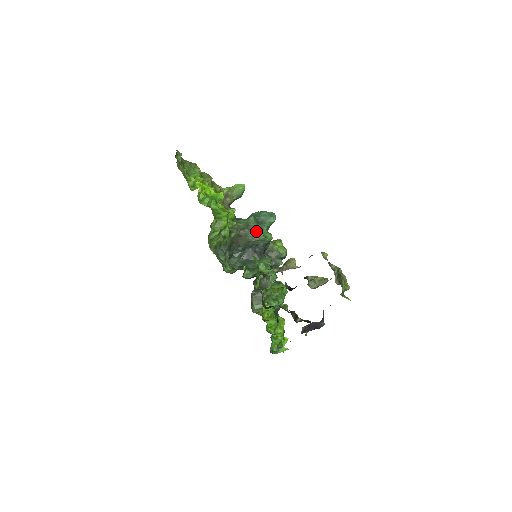
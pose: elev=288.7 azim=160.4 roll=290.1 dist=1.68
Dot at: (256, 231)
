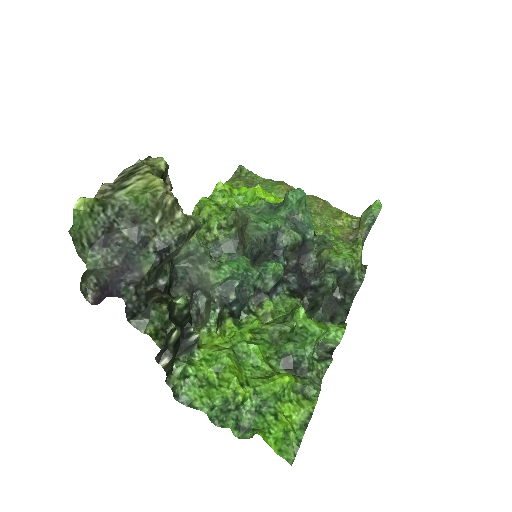
Dot at: occluded
